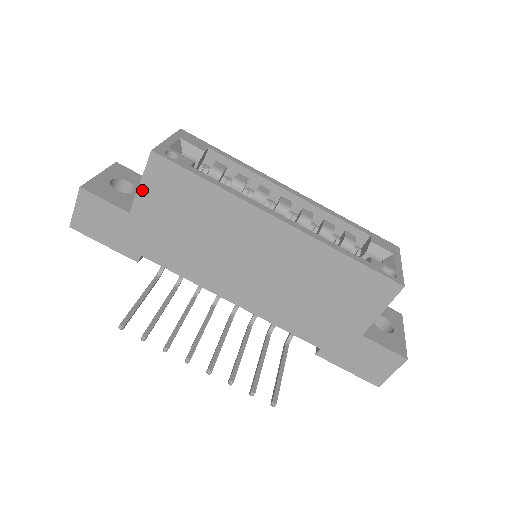
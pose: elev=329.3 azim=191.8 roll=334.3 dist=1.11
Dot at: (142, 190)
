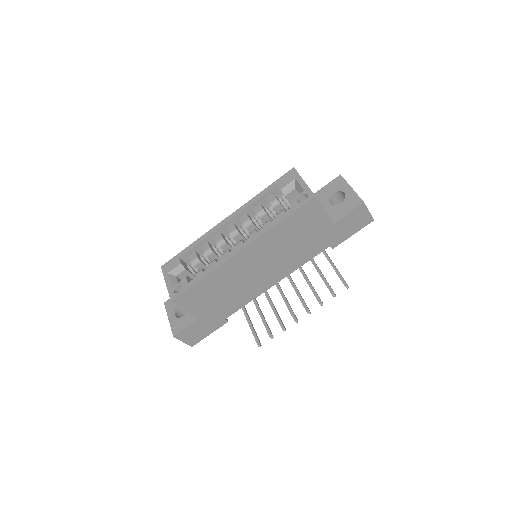
Dot at: (190, 310)
